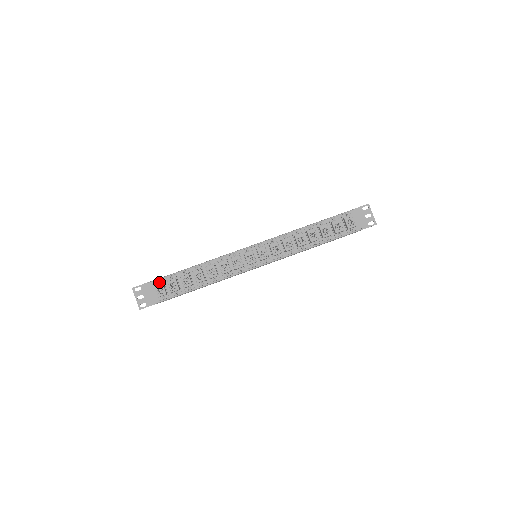
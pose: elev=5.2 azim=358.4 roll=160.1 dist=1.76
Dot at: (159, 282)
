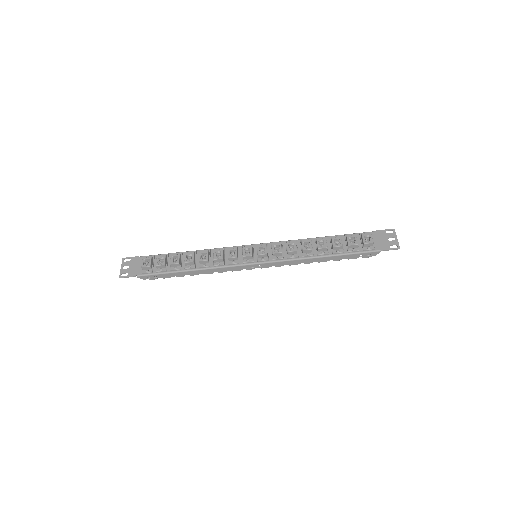
Dot at: occluded
